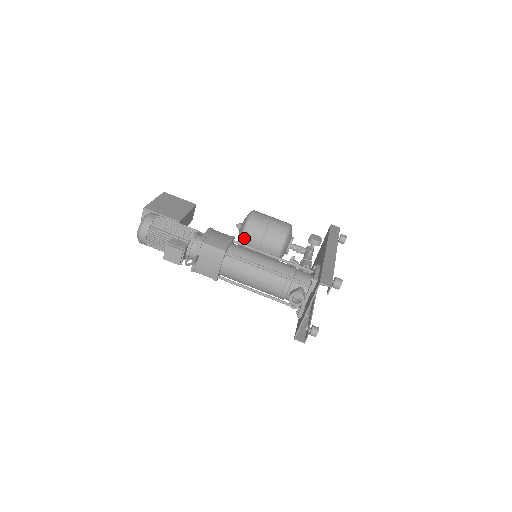
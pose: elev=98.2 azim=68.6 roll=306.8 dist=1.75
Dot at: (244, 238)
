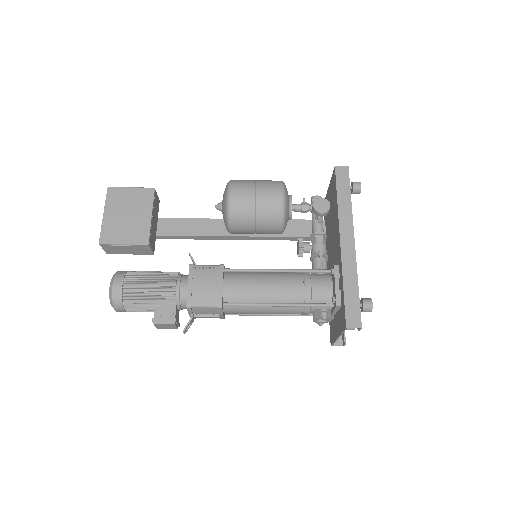
Dot at: (232, 231)
